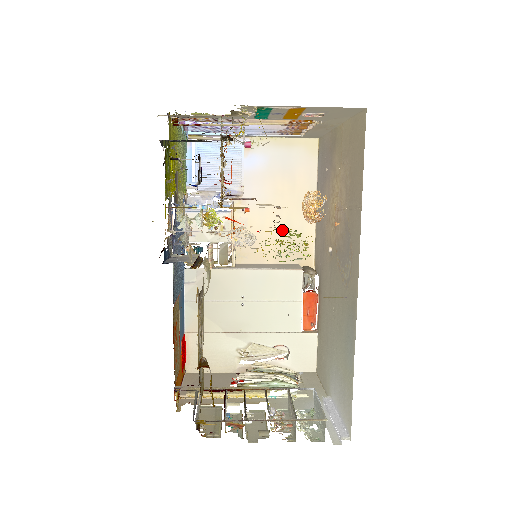
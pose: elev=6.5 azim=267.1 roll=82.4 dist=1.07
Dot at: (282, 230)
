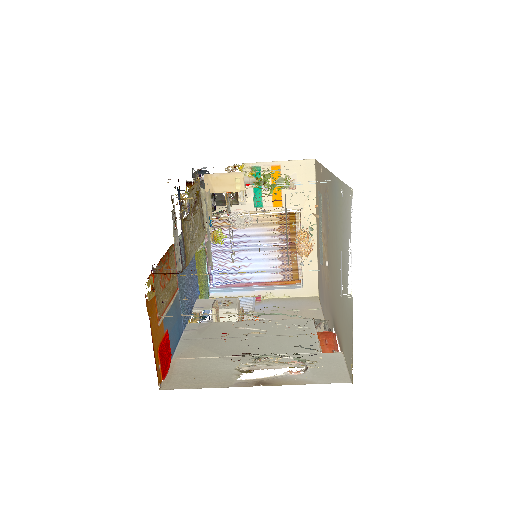
Dot at: occluded
